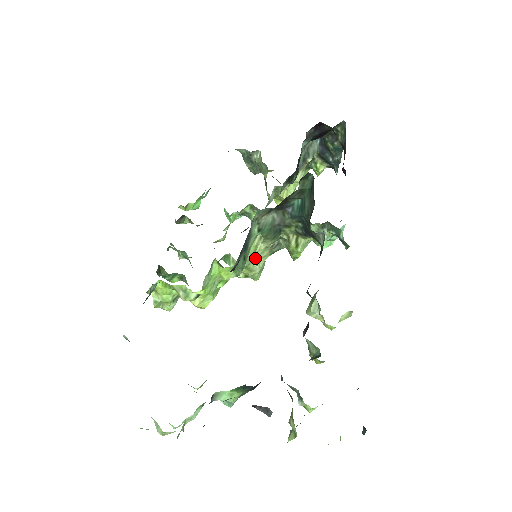
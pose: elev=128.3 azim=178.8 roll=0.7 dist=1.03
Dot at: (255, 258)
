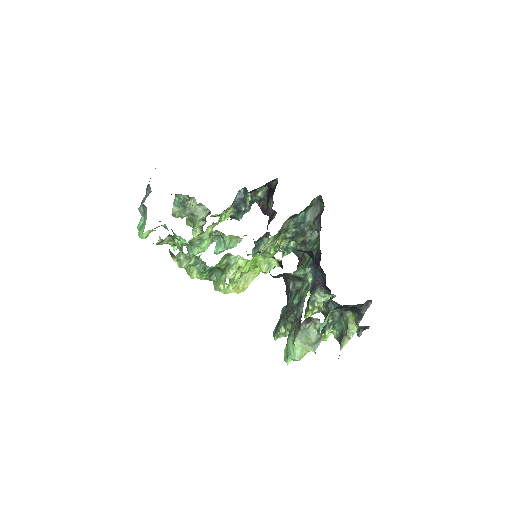
Dot at: occluded
